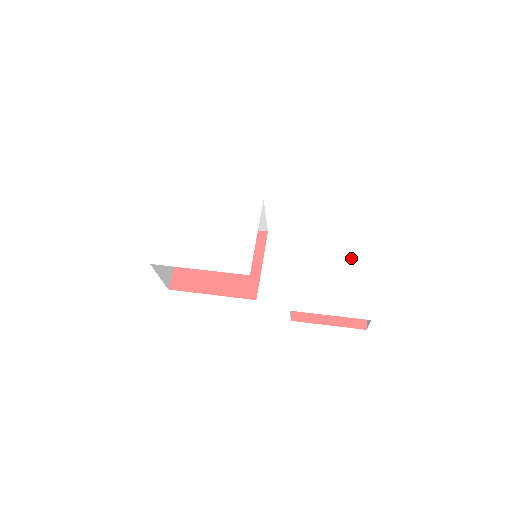
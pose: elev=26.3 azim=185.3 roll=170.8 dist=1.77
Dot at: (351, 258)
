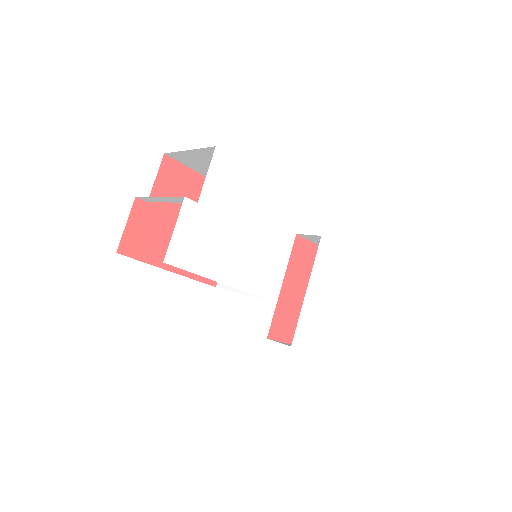
Dot at: (343, 293)
